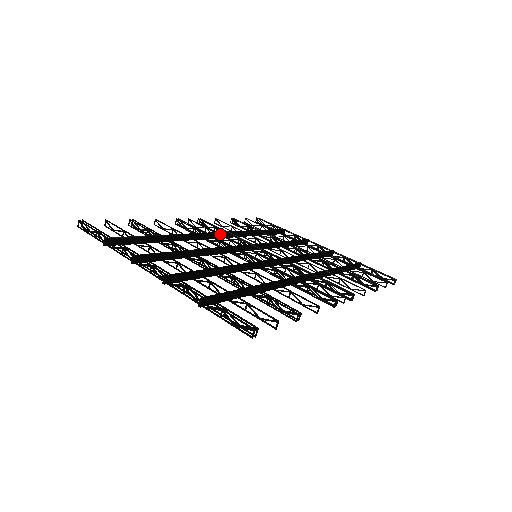
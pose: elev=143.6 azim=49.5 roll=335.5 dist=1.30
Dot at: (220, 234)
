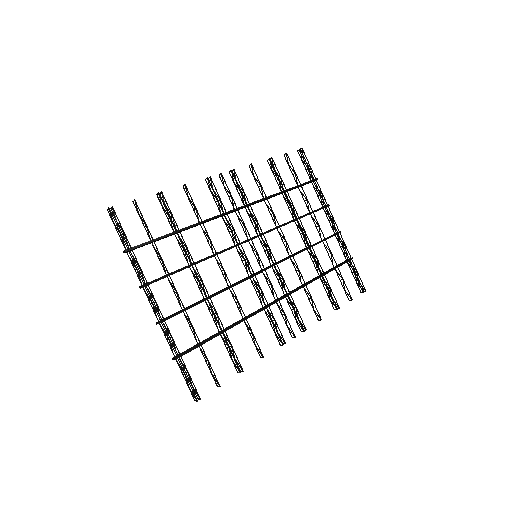
Dot at: (239, 213)
